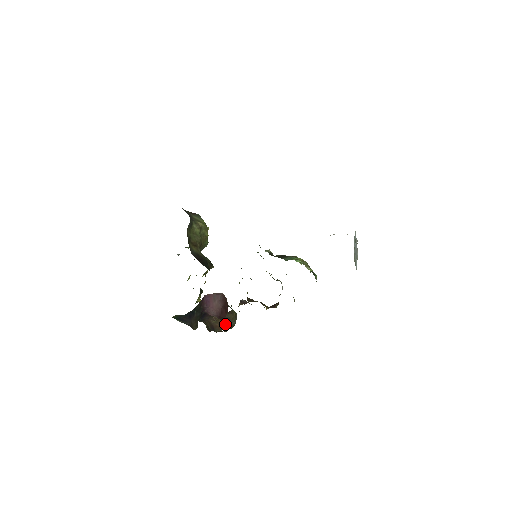
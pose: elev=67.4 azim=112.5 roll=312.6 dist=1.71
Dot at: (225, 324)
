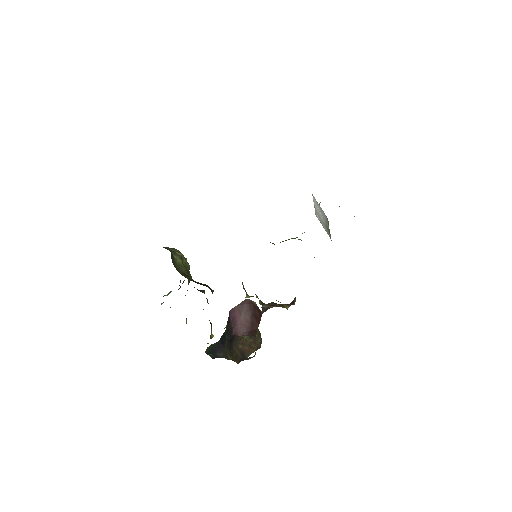
Dot at: (253, 344)
